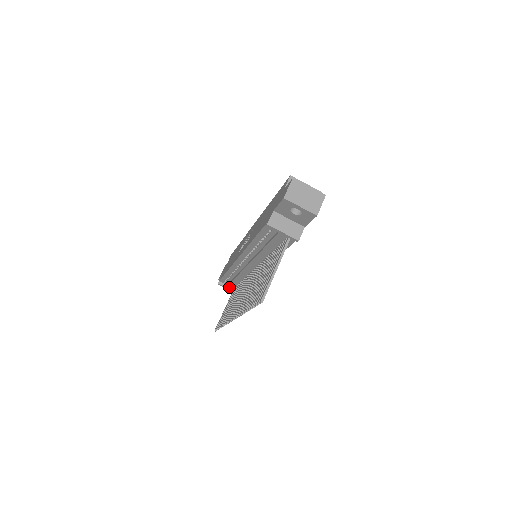
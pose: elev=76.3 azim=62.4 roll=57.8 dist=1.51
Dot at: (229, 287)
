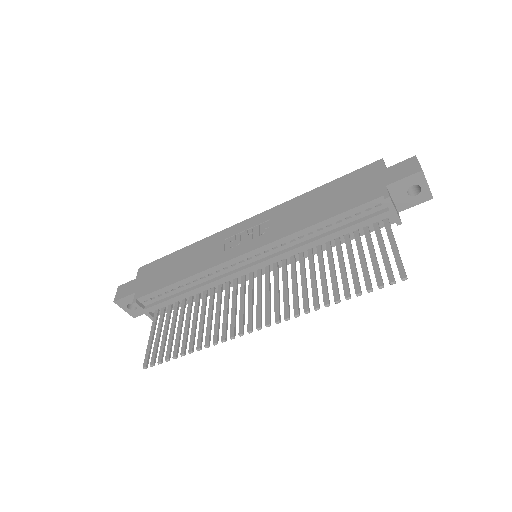
Dot at: (153, 308)
